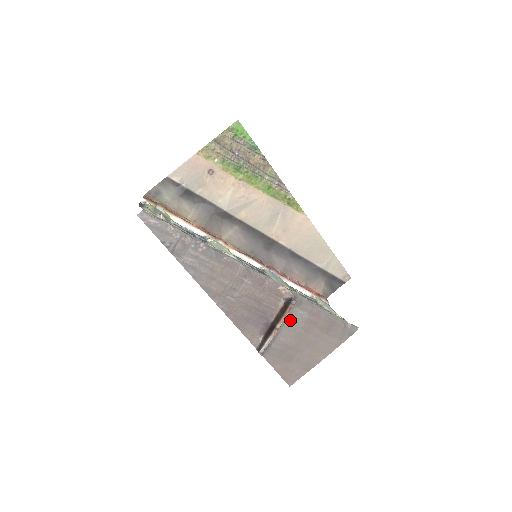
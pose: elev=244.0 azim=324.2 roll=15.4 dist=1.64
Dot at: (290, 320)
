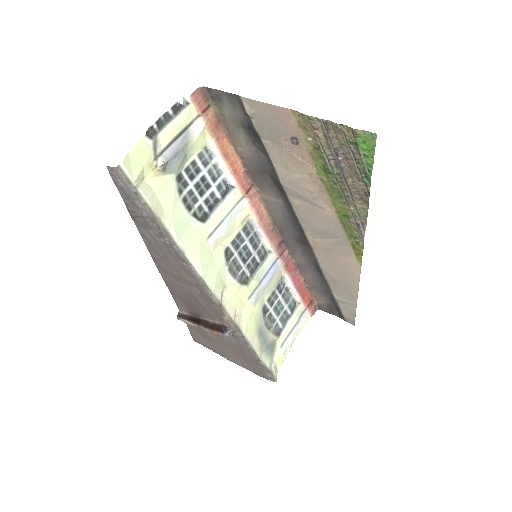
Dot at: occluded
